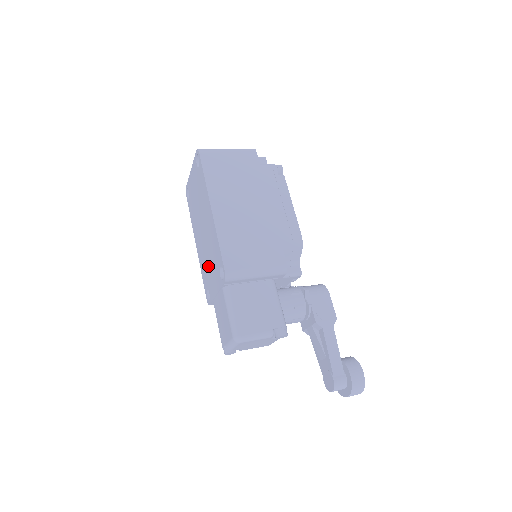
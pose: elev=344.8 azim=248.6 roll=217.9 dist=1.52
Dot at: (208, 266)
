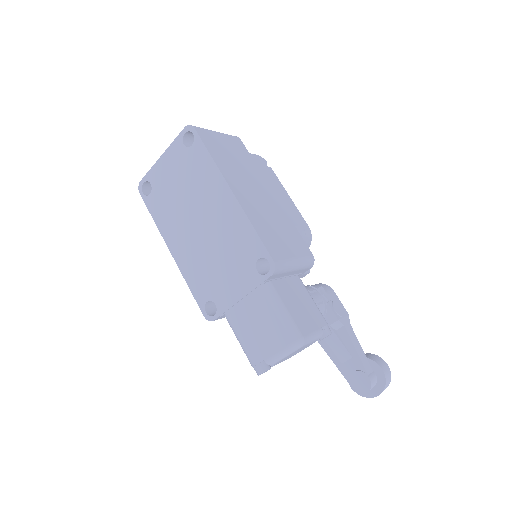
Dot at: (214, 268)
